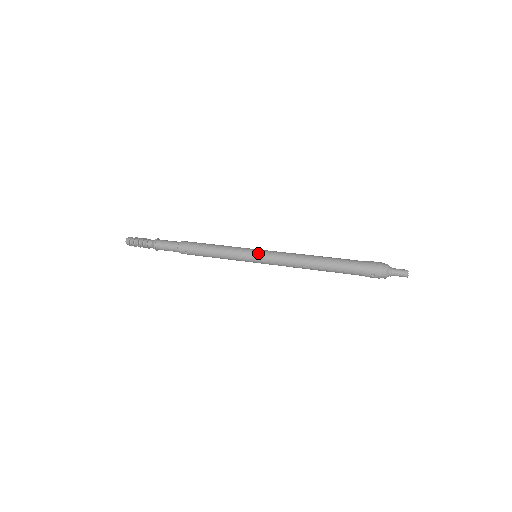
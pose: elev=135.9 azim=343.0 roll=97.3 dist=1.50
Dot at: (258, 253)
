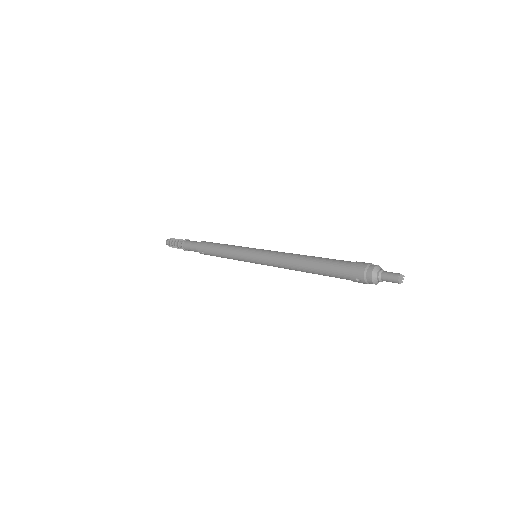
Dot at: (254, 252)
